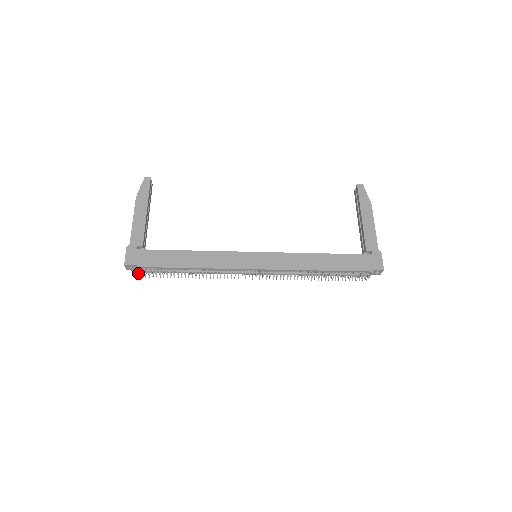
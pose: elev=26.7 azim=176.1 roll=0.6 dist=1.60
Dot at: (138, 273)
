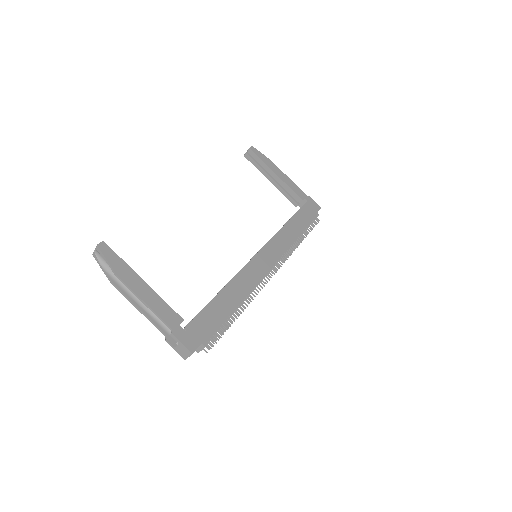
Dot at: occluded
